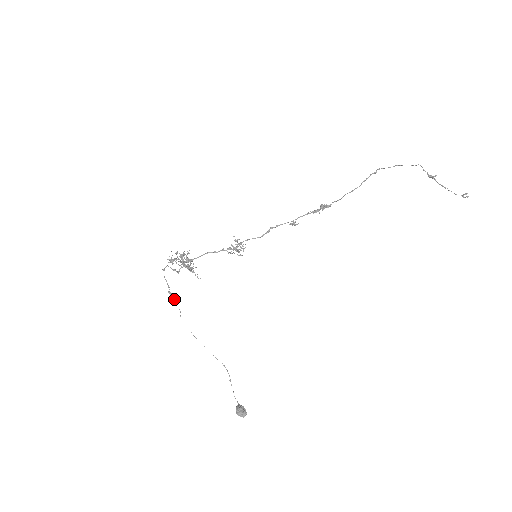
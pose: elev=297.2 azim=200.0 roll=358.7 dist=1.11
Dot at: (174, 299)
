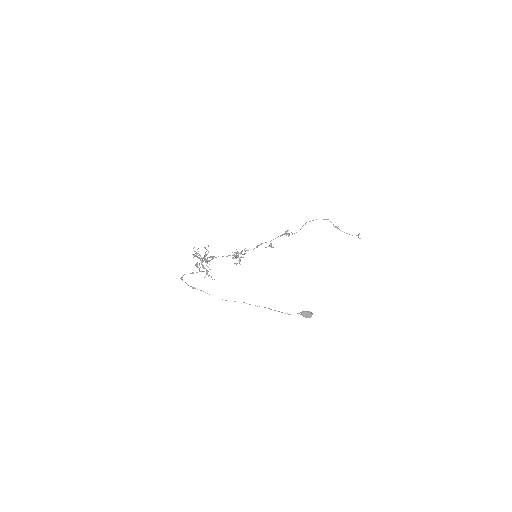
Dot at: (200, 290)
